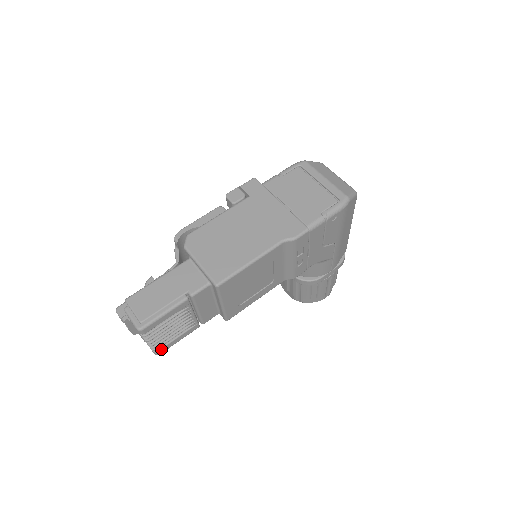
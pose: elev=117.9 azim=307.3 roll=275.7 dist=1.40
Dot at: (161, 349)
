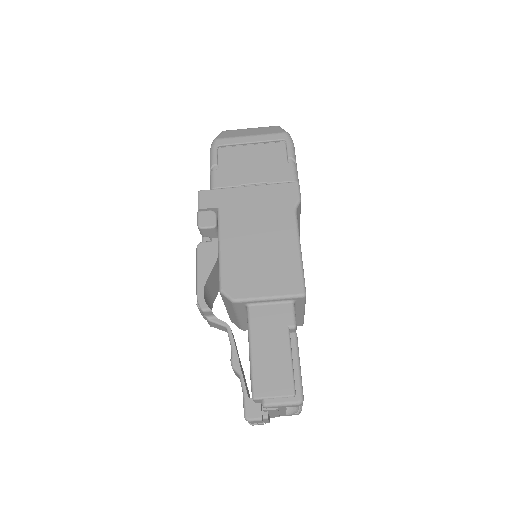
Dot at: occluded
